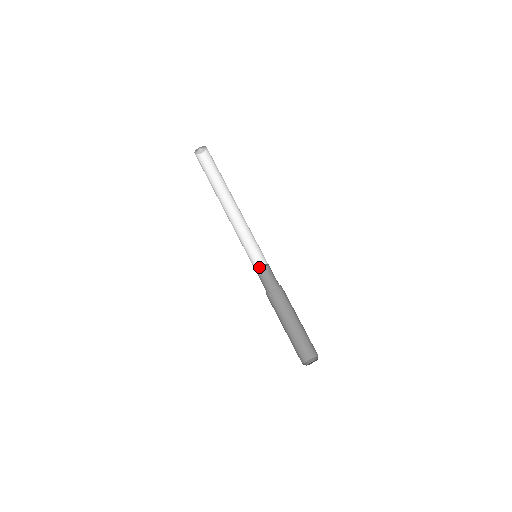
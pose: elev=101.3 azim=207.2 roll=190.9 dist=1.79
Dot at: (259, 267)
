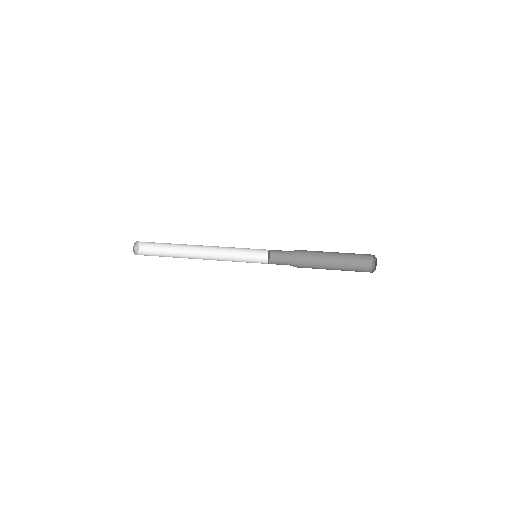
Dot at: (268, 253)
